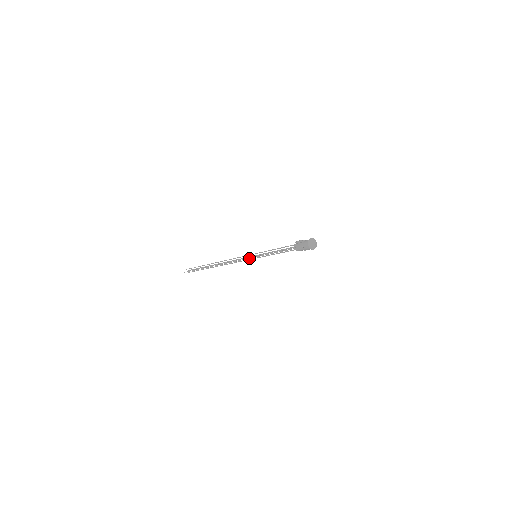
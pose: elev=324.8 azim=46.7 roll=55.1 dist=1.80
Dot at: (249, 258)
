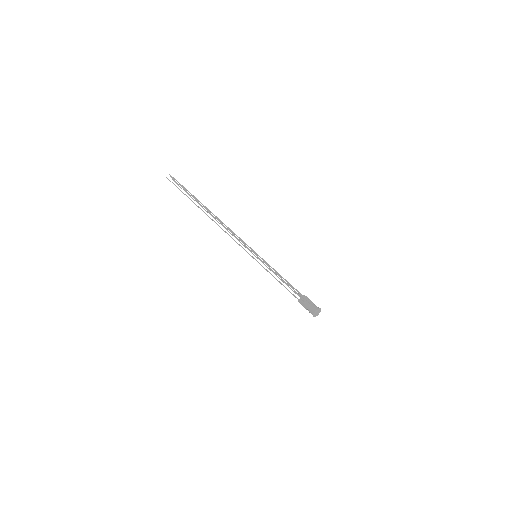
Dot at: (248, 253)
